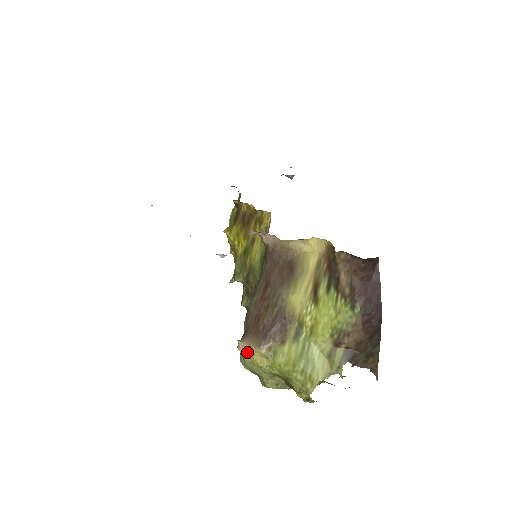
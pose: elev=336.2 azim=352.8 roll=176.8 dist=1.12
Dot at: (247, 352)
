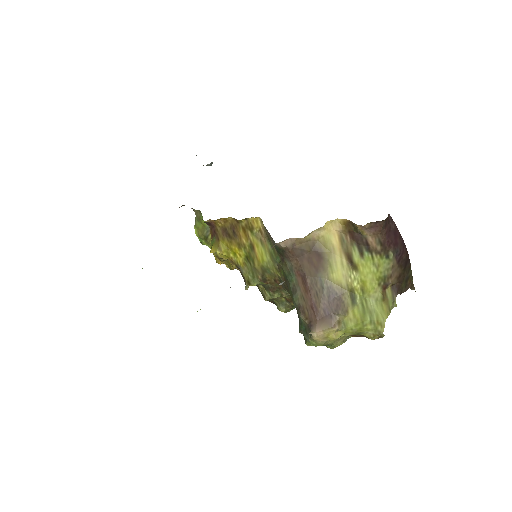
Dot at: (322, 336)
